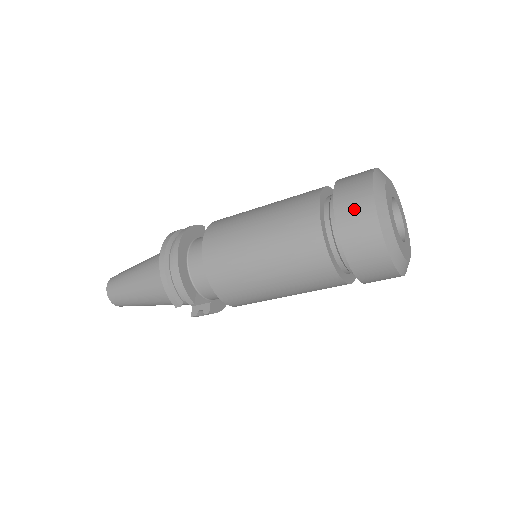
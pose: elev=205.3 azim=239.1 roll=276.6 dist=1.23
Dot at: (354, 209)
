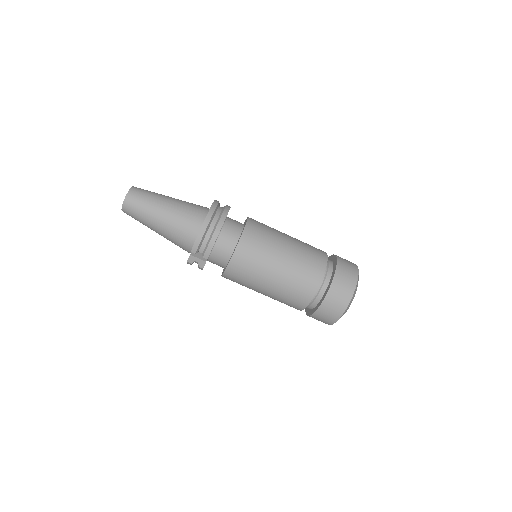
Dot at: (345, 281)
